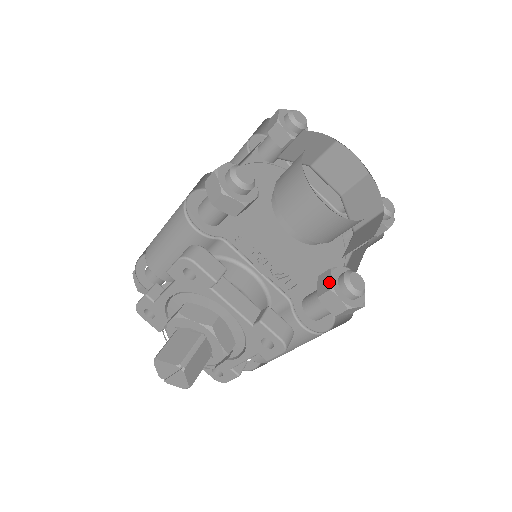
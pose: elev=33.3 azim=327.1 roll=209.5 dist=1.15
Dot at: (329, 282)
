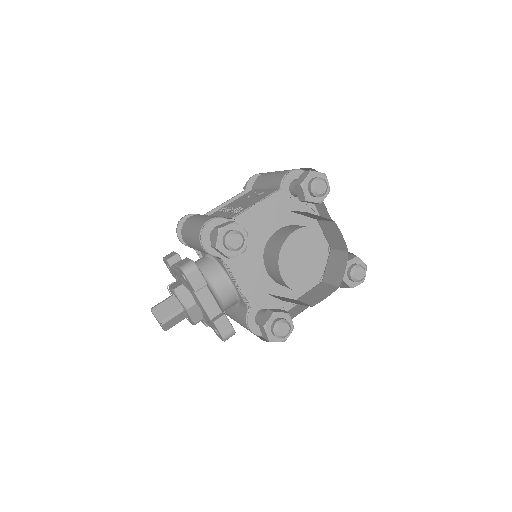
Dot at: (266, 321)
